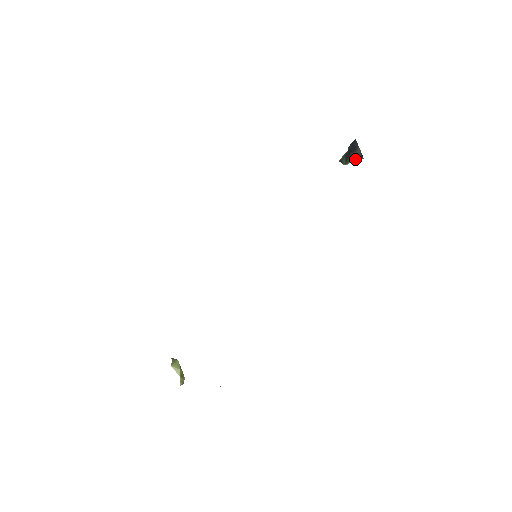
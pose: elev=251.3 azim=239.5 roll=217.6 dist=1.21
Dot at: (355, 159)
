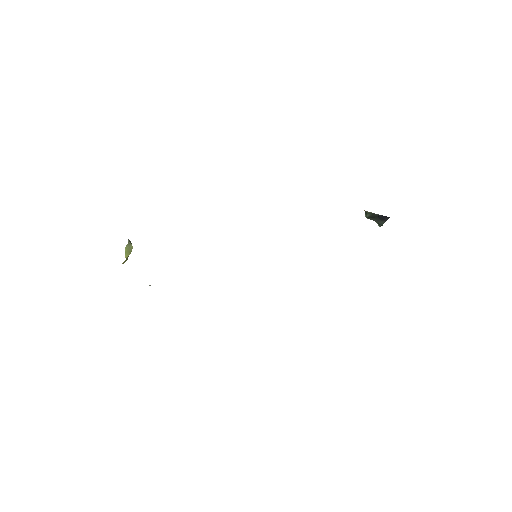
Dot at: (375, 221)
